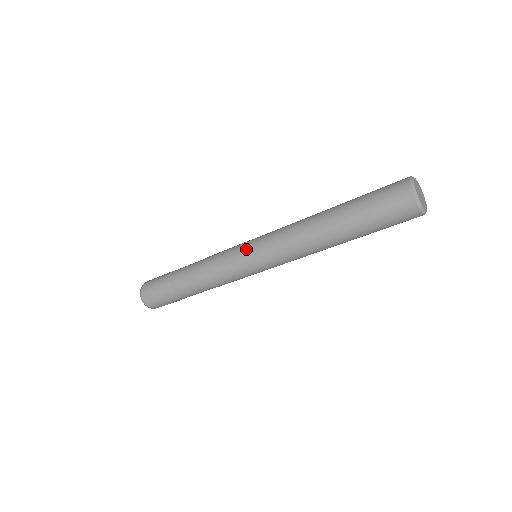
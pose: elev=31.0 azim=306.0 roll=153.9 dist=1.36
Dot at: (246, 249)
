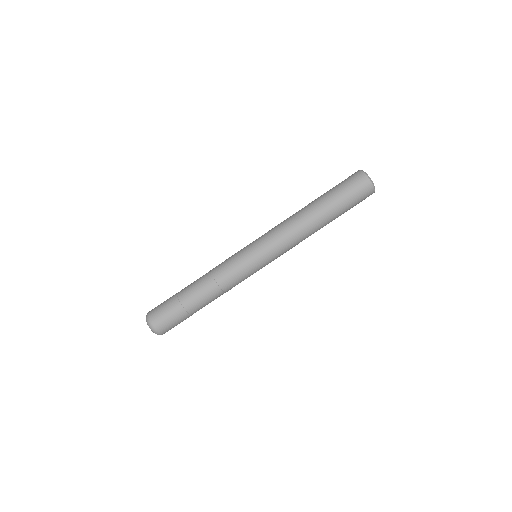
Dot at: (250, 248)
